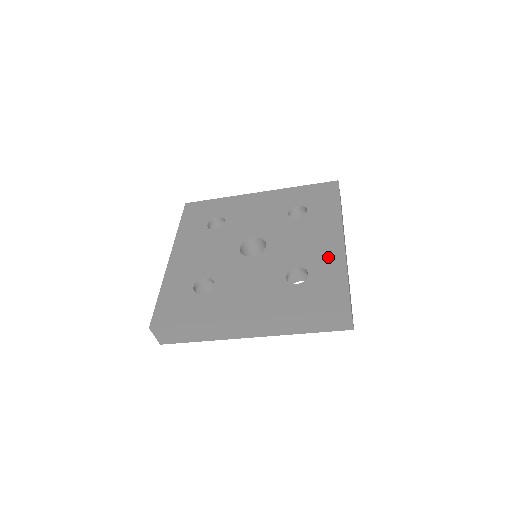
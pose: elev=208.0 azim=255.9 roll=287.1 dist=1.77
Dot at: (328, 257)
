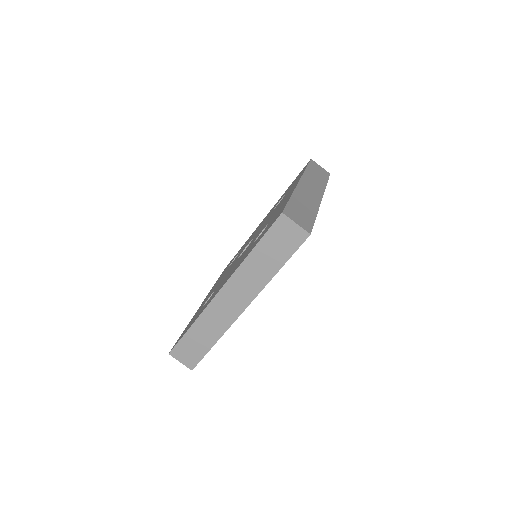
Dot at: occluded
